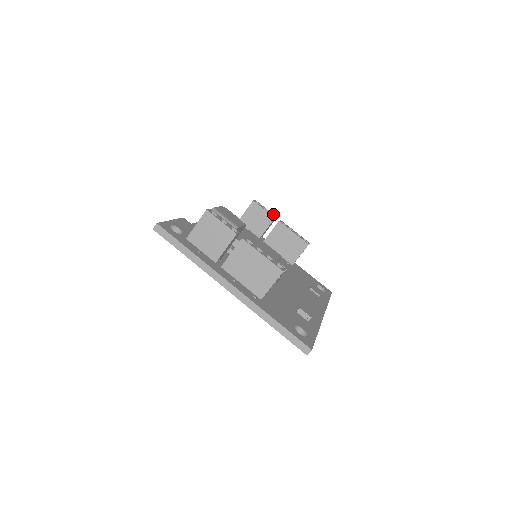
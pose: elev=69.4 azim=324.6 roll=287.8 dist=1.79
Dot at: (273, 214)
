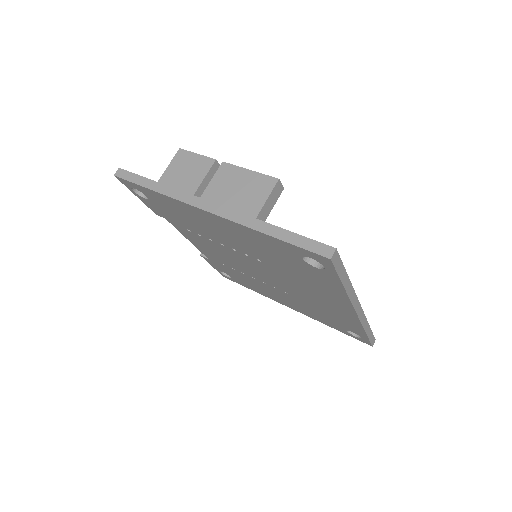
Dot at: occluded
